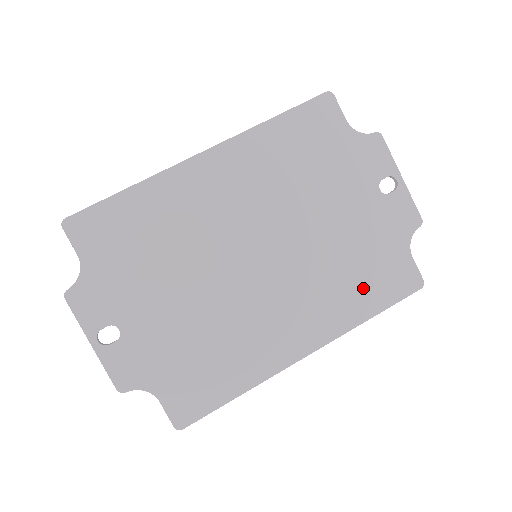
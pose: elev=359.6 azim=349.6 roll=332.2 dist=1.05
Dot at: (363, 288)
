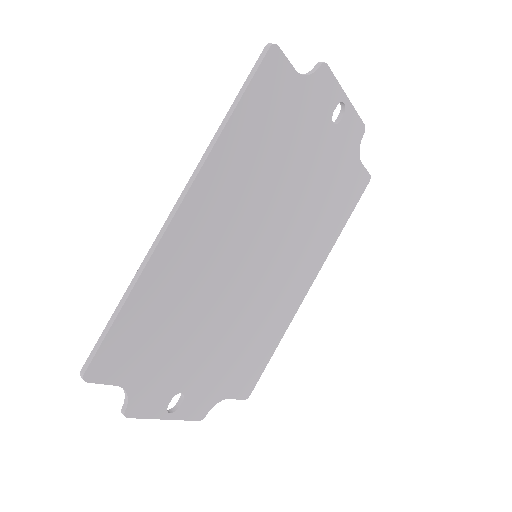
Dot at: (334, 214)
